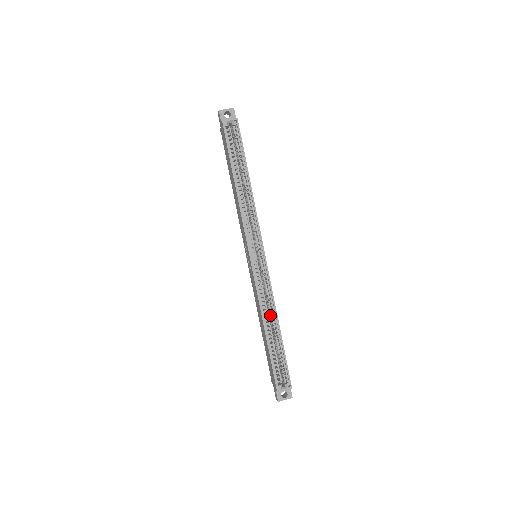
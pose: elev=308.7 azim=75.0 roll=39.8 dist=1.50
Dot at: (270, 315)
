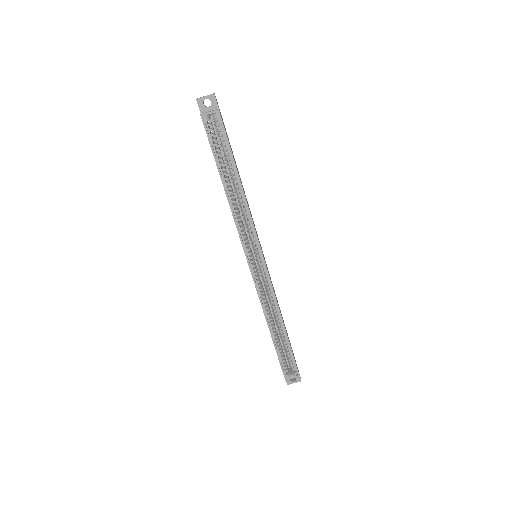
Dot at: (274, 314)
